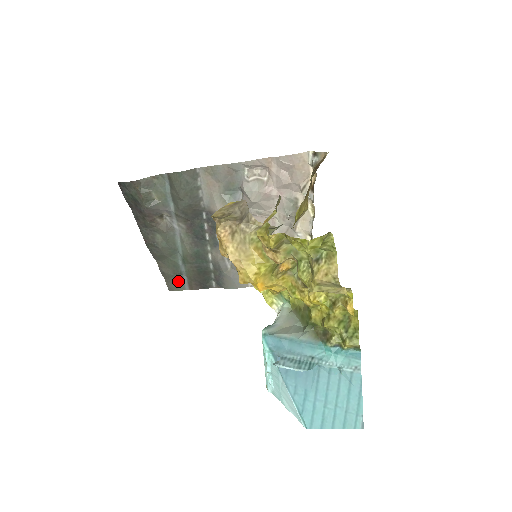
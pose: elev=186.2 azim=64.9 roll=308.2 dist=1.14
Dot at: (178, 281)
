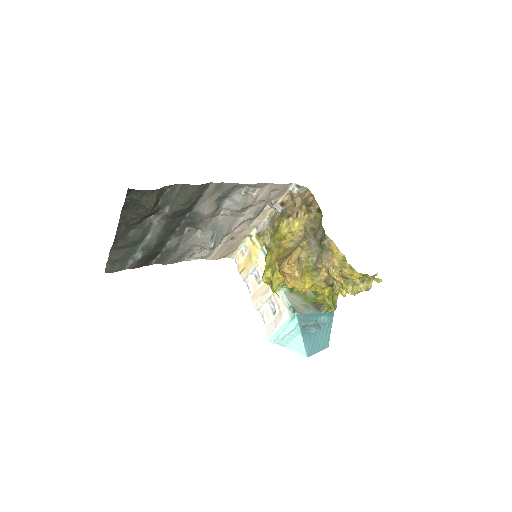
Dot at: (122, 264)
